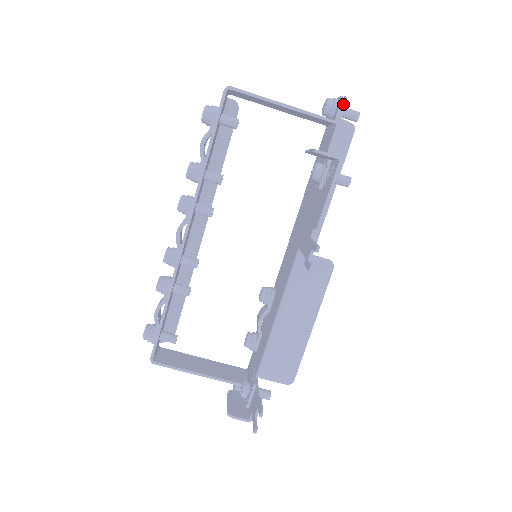
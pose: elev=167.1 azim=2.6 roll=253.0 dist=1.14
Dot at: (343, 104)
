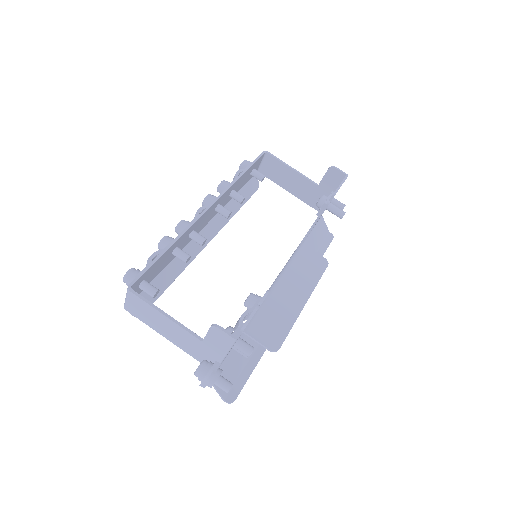
Dot at: occluded
